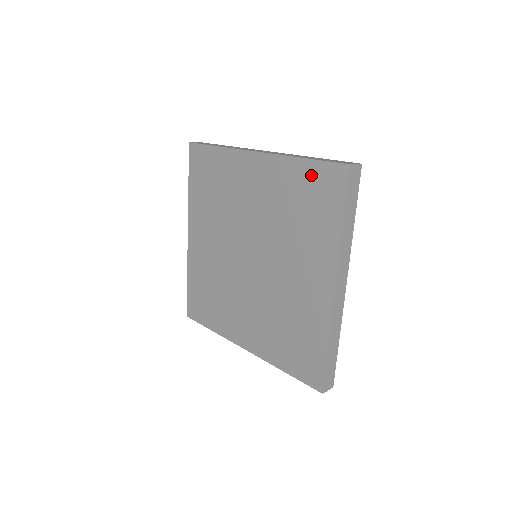
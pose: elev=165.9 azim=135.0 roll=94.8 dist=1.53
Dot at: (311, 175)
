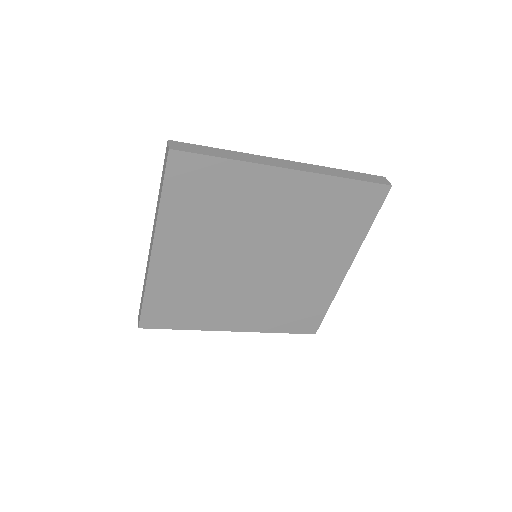
Dot at: (352, 192)
